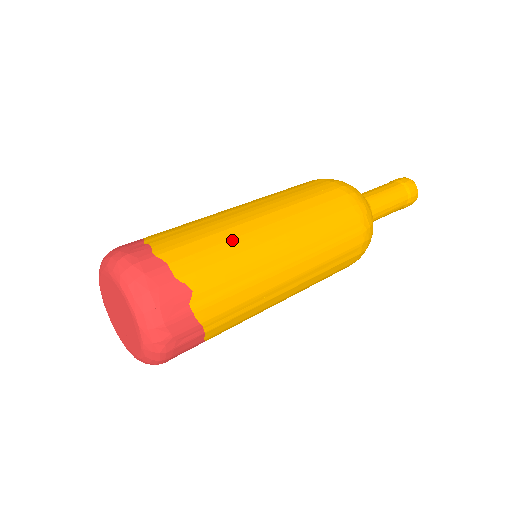
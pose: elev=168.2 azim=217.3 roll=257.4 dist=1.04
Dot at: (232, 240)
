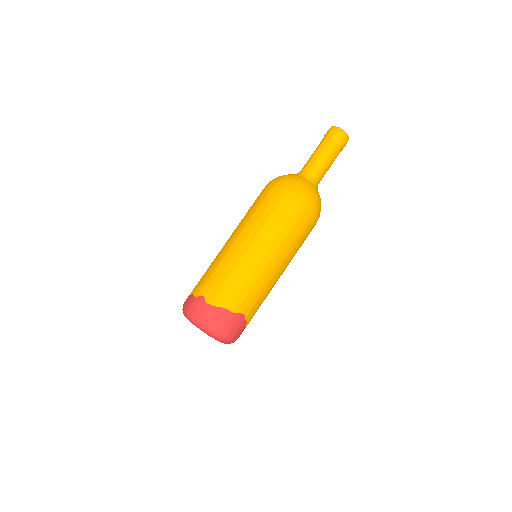
Dot at: (215, 262)
